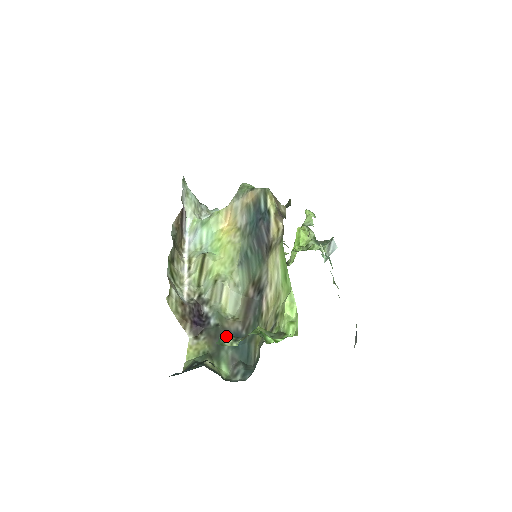
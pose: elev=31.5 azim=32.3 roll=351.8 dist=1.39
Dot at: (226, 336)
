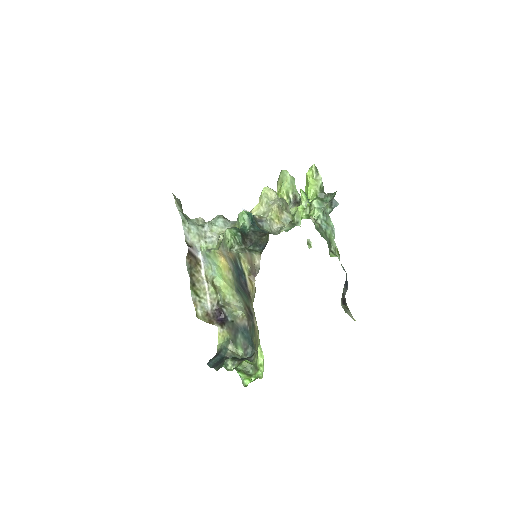
Dot at: (228, 361)
